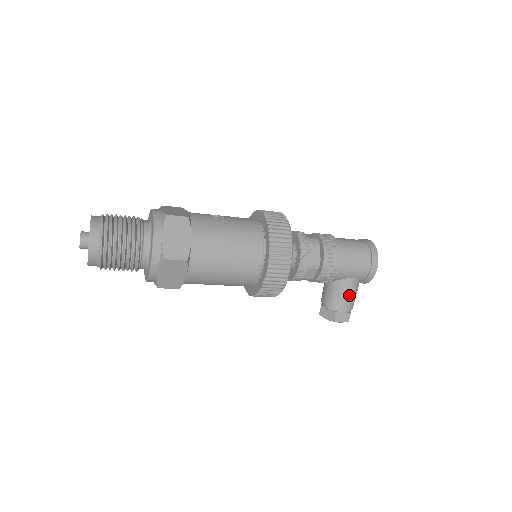
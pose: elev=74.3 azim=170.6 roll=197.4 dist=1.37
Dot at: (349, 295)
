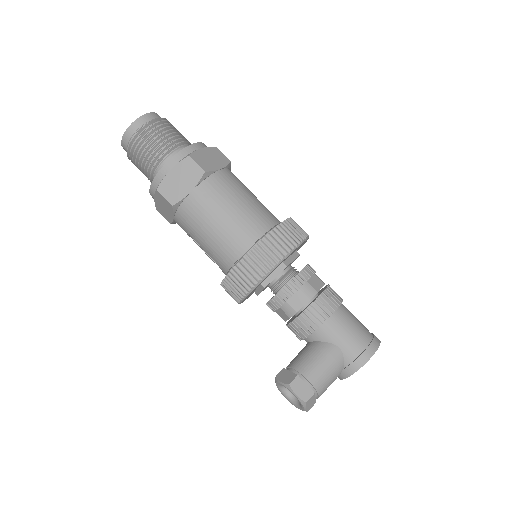
Dot at: (325, 366)
